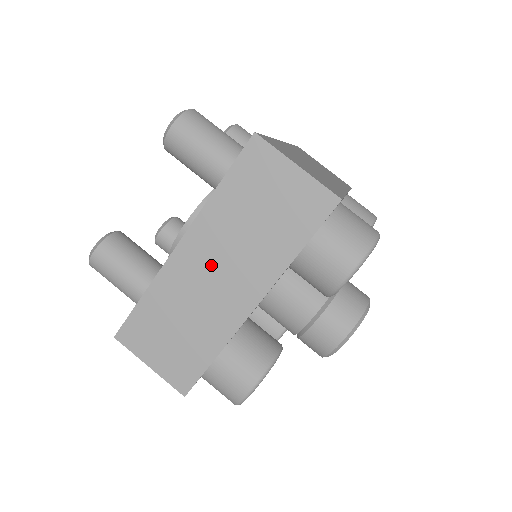
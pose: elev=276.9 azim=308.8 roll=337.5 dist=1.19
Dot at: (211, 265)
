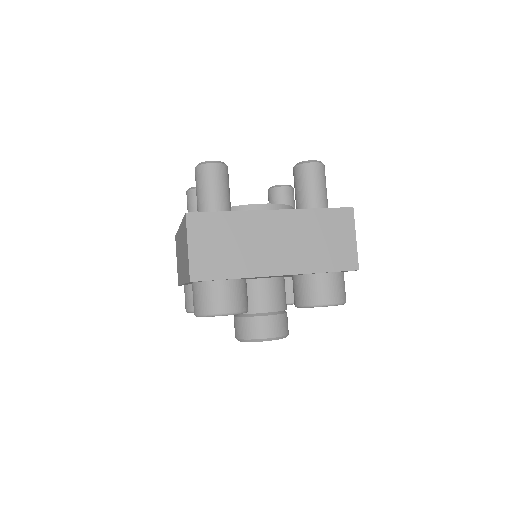
Dot at: (278, 235)
